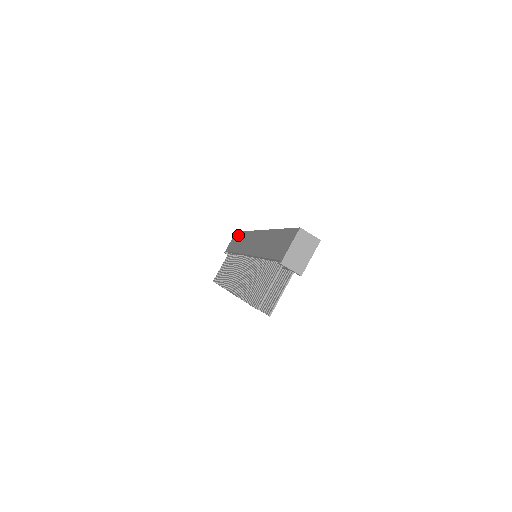
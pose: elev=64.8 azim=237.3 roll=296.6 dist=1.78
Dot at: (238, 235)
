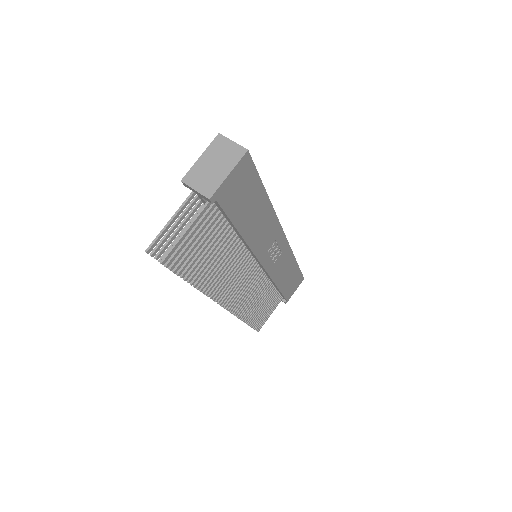
Dot at: occluded
